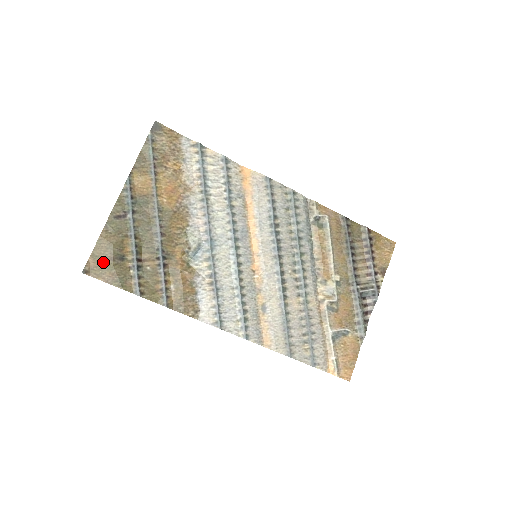
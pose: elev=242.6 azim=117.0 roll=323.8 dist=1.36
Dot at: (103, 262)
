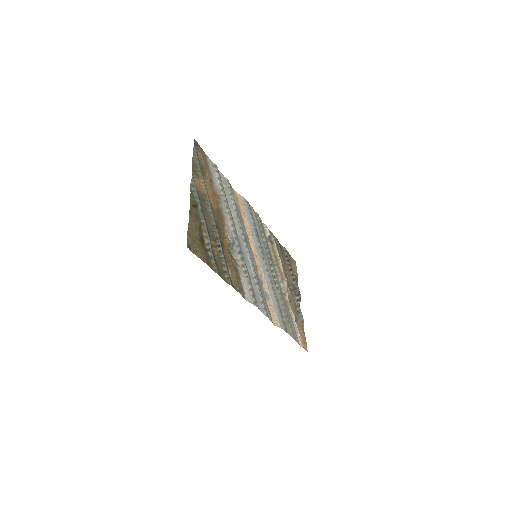
Dot at: (195, 241)
